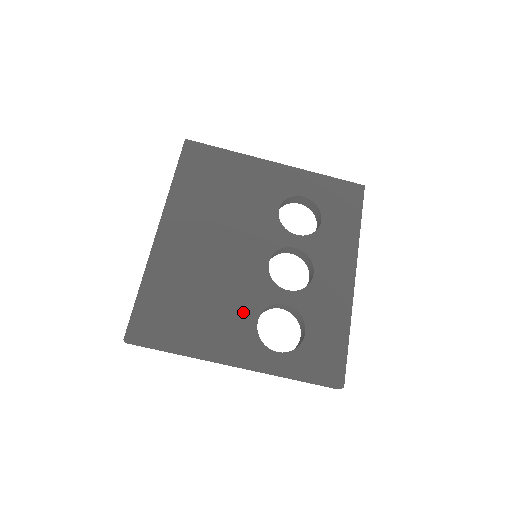
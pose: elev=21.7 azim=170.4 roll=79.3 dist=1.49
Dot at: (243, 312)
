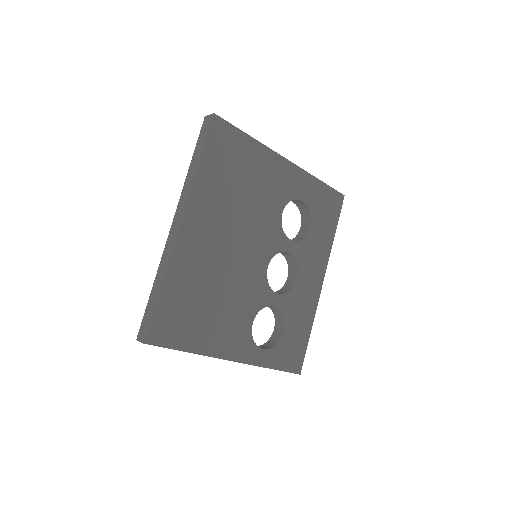
Dot at: (244, 314)
